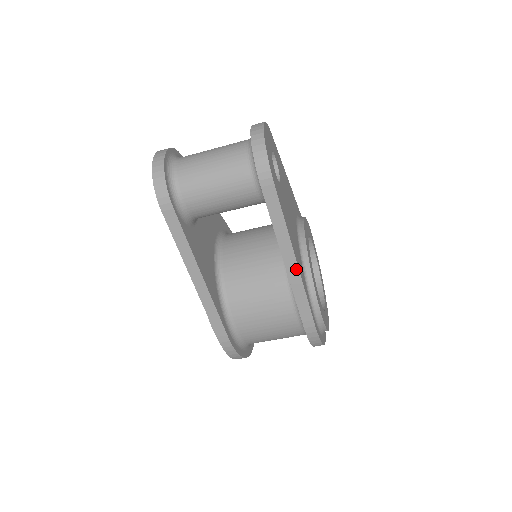
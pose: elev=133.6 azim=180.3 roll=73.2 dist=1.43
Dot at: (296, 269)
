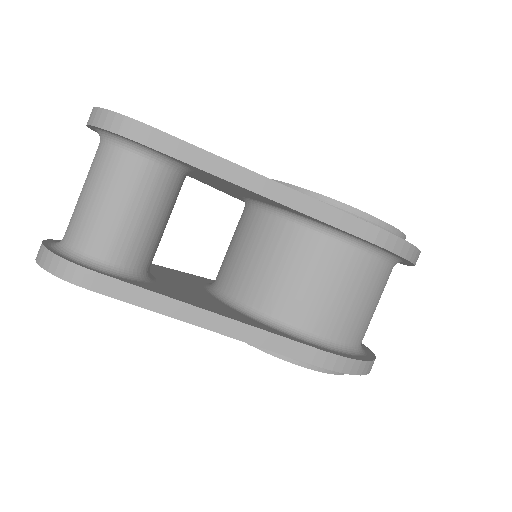
Dot at: (284, 190)
